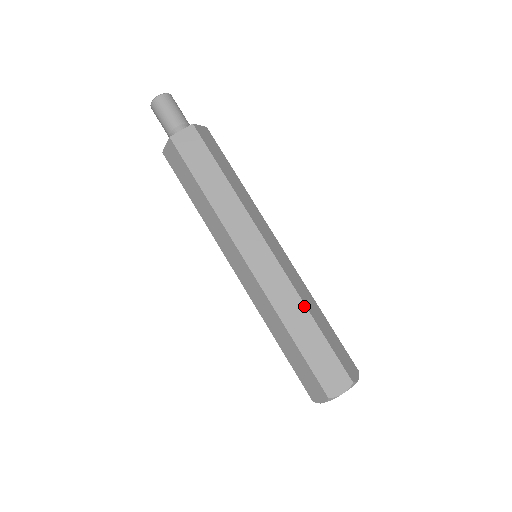
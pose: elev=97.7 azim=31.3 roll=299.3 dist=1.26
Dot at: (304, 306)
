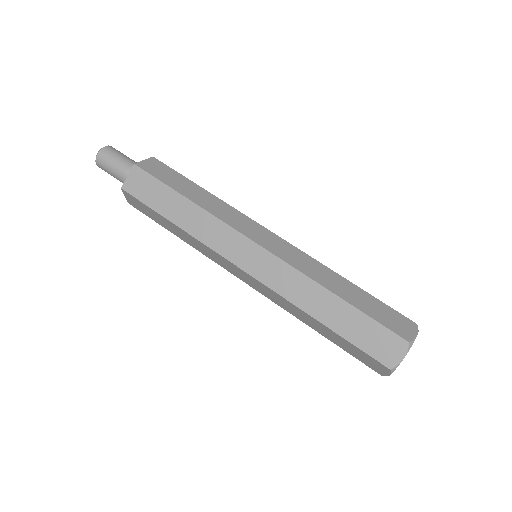
Dot at: (320, 286)
